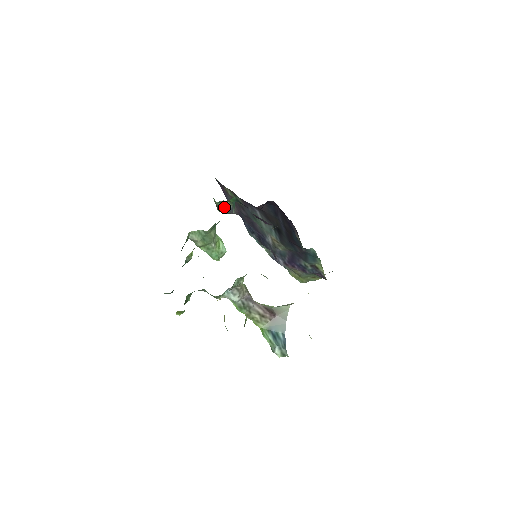
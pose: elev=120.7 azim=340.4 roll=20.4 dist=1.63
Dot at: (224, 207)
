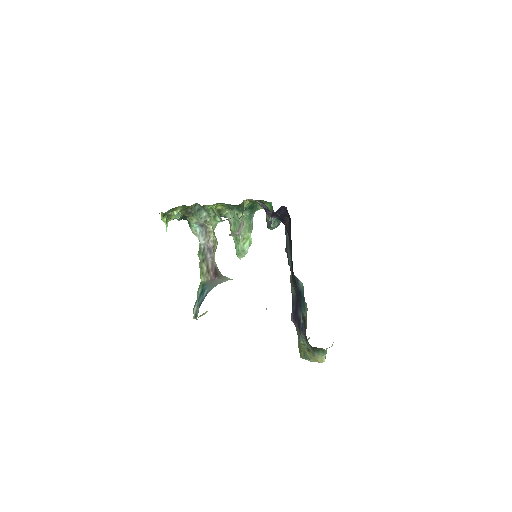
Dot at: (268, 218)
